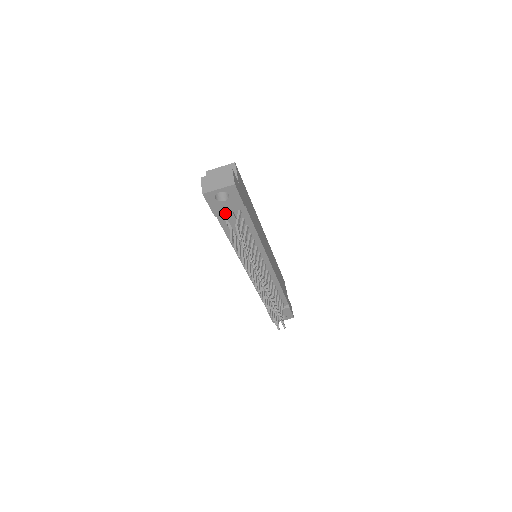
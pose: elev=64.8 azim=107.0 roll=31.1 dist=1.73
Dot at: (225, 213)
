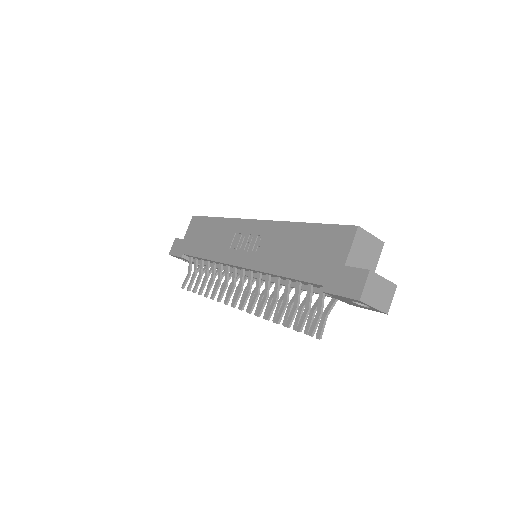
Dot at: (332, 296)
